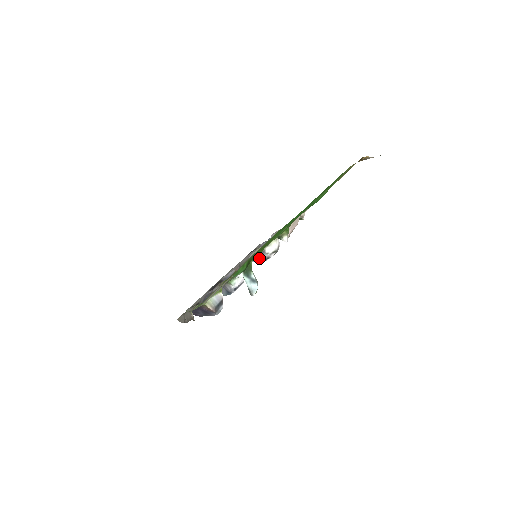
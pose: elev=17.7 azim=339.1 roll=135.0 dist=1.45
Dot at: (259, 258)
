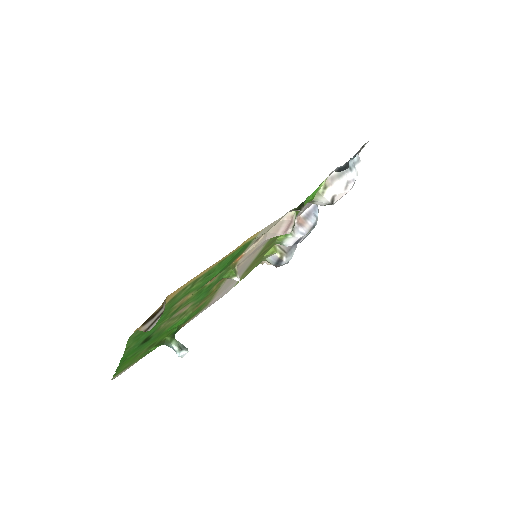
Dot at: occluded
